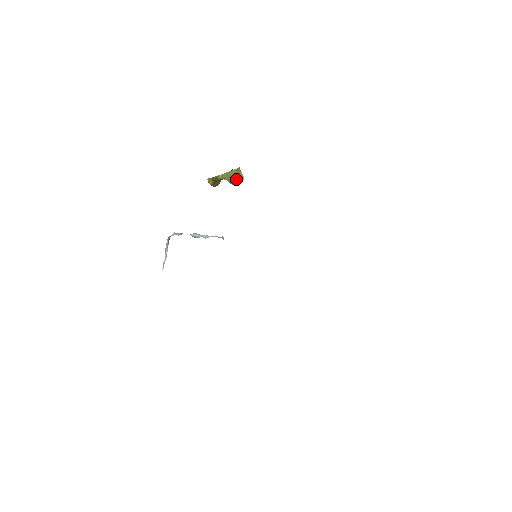
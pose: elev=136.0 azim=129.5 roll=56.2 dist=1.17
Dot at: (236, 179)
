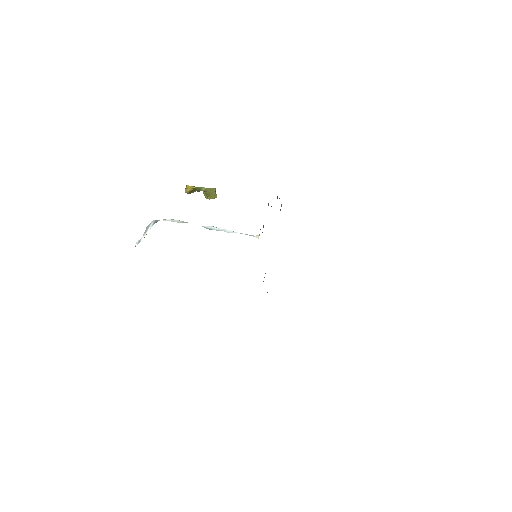
Dot at: (213, 195)
